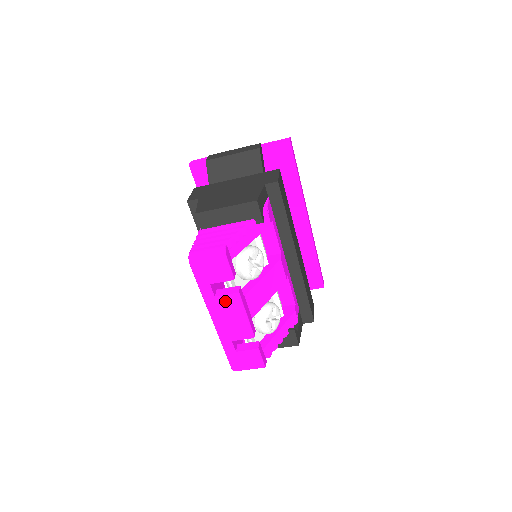
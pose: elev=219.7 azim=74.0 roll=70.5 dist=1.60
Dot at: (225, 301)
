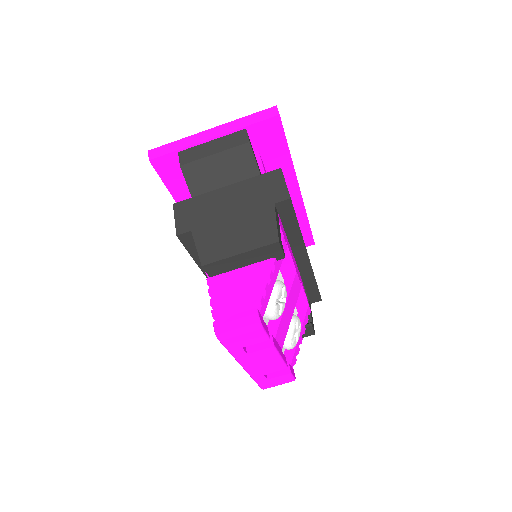
Dot at: (258, 354)
